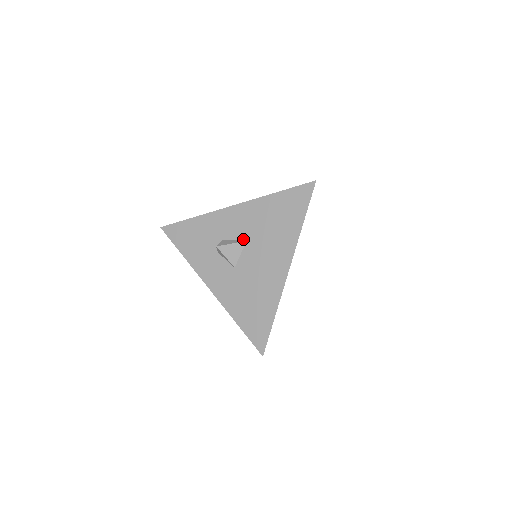
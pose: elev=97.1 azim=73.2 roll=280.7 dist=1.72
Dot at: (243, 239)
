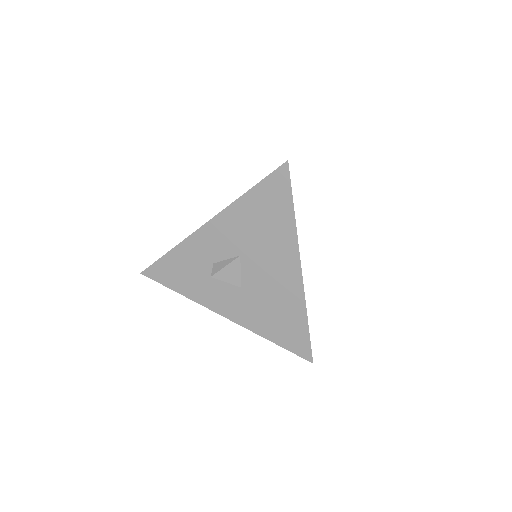
Dot at: (235, 255)
